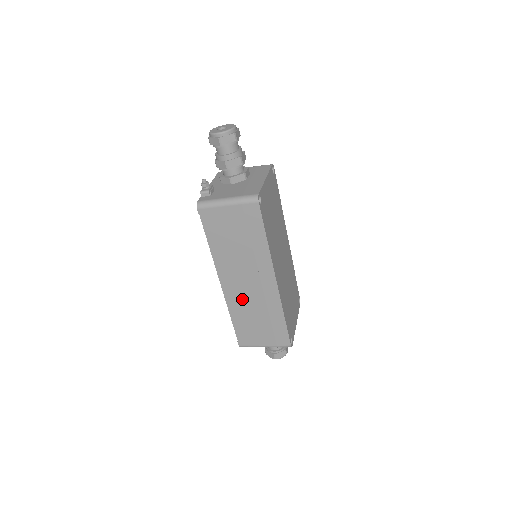
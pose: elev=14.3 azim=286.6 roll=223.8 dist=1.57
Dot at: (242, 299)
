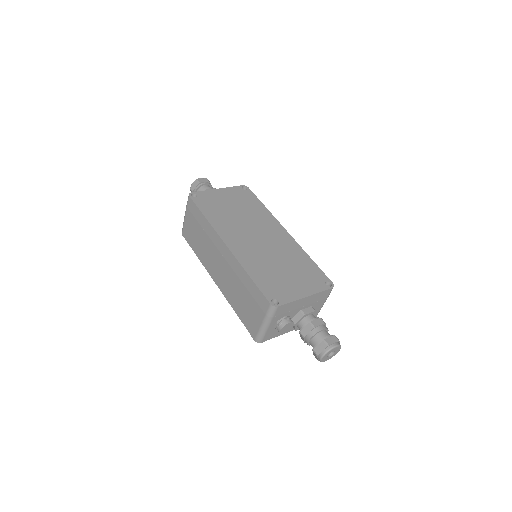
Dot at: (227, 284)
